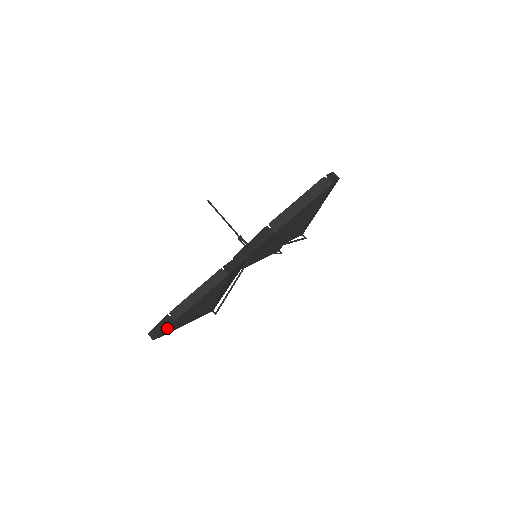
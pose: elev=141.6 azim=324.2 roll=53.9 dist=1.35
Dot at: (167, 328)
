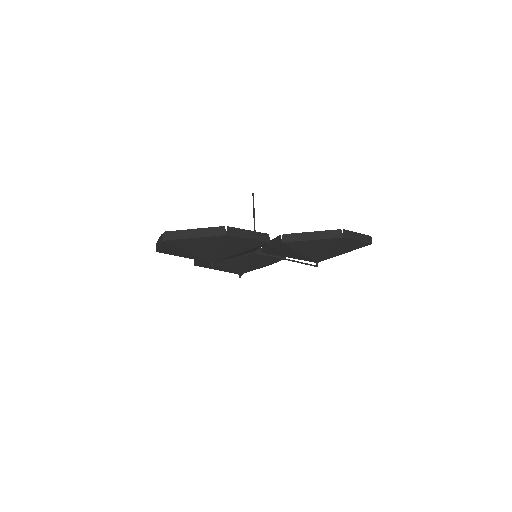
Dot at: (202, 238)
